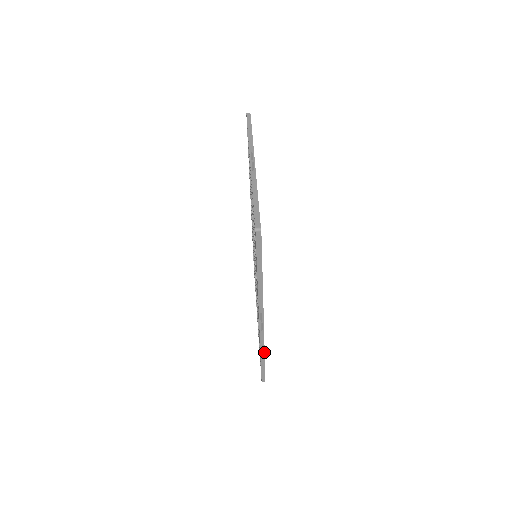
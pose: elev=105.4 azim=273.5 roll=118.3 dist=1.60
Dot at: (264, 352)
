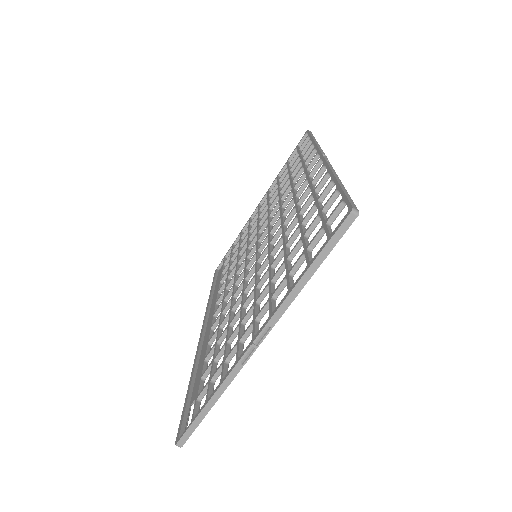
Dot at: occluded
